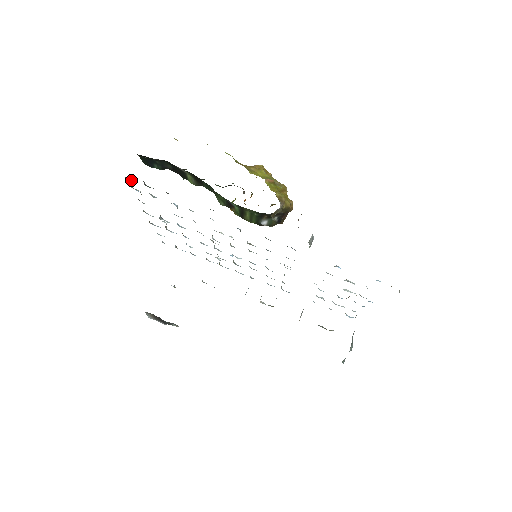
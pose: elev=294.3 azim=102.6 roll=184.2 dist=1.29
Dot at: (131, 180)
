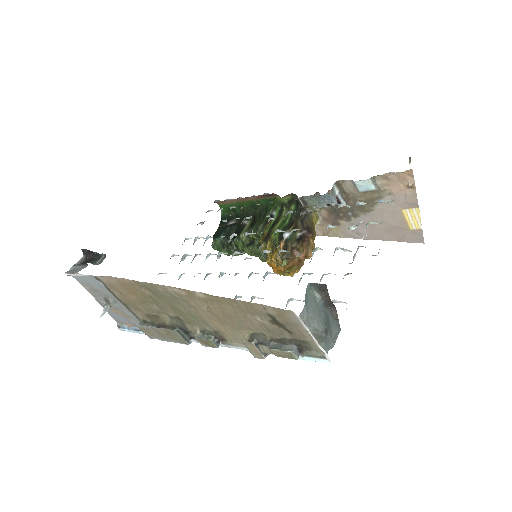
Dot at: occluded
